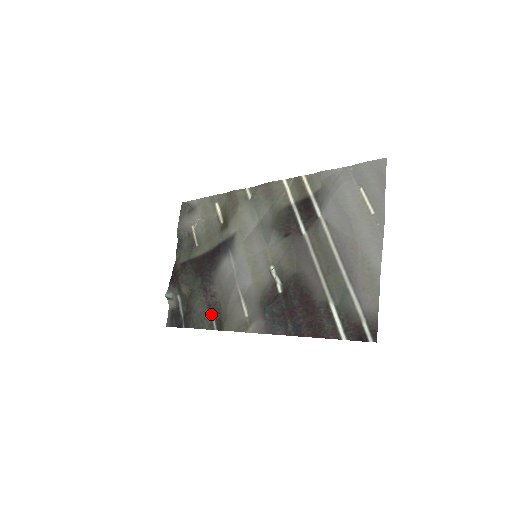
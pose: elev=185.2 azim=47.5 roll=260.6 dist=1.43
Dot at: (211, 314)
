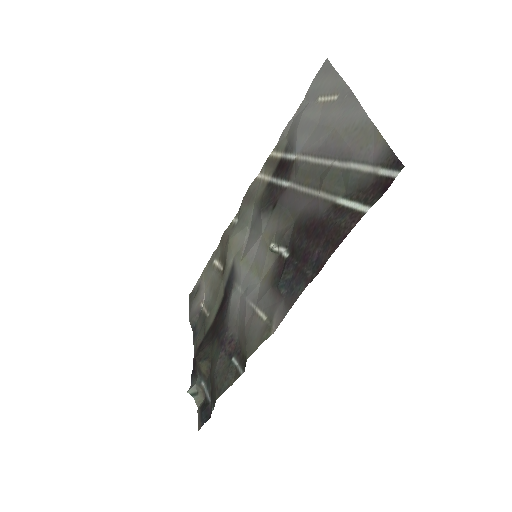
Dot at: (234, 362)
